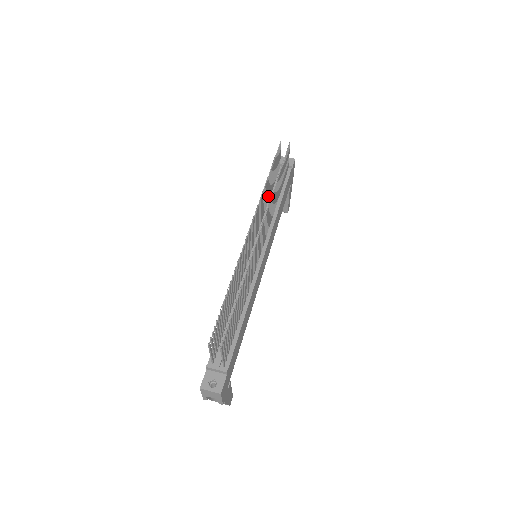
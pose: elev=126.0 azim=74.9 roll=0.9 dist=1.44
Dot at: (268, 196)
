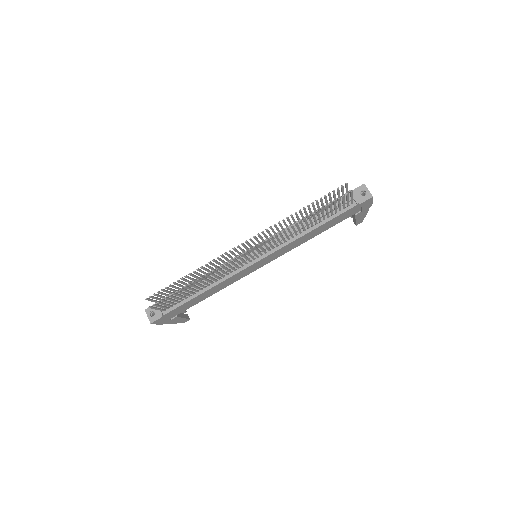
Dot at: occluded
